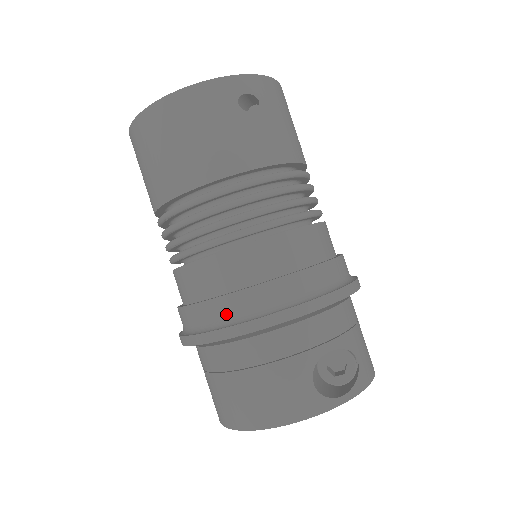
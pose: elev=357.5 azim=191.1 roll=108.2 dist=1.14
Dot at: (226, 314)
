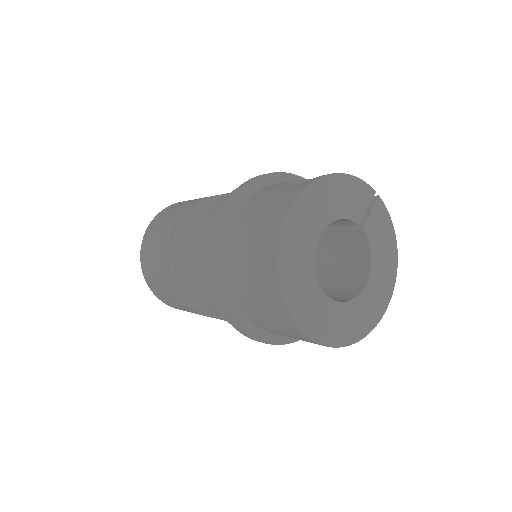
Dot at: occluded
